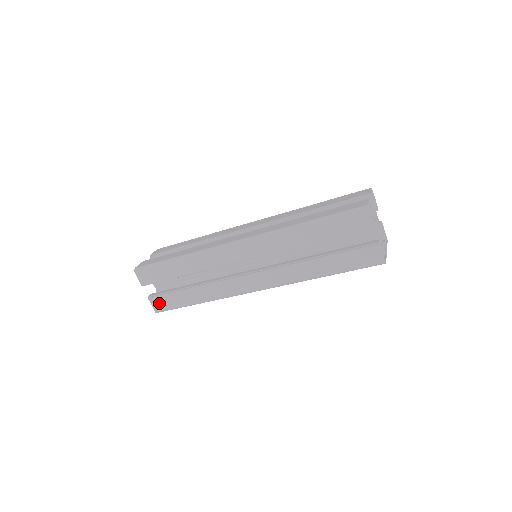
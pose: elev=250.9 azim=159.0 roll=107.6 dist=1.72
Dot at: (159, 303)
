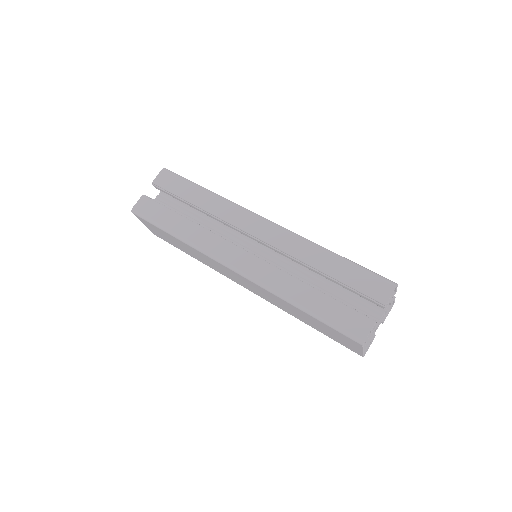
Dot at: (145, 205)
